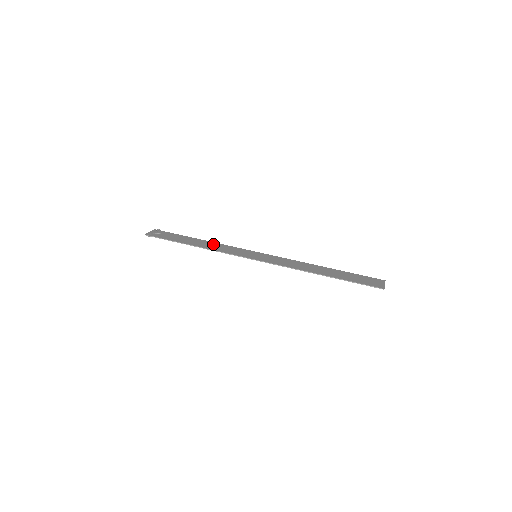
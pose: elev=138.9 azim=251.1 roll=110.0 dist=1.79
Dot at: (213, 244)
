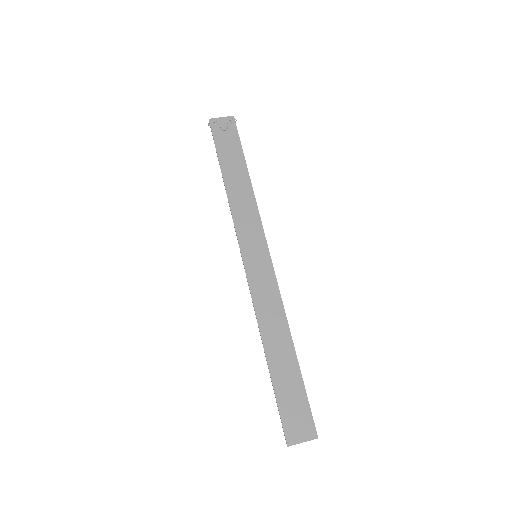
Dot at: (246, 195)
